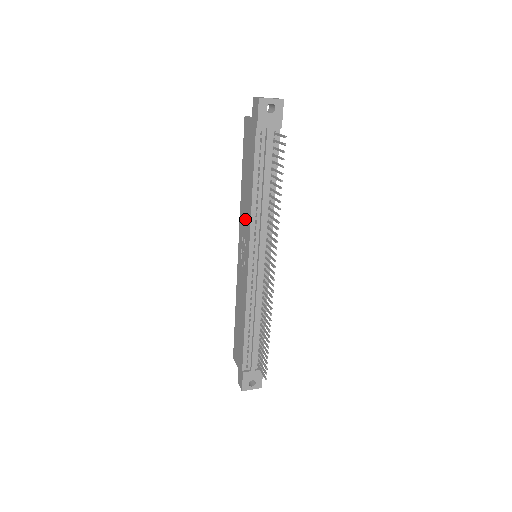
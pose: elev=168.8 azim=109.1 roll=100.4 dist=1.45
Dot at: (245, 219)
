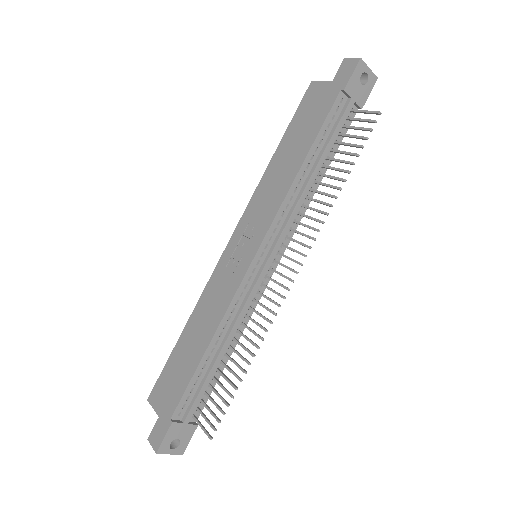
Dot at: (267, 200)
